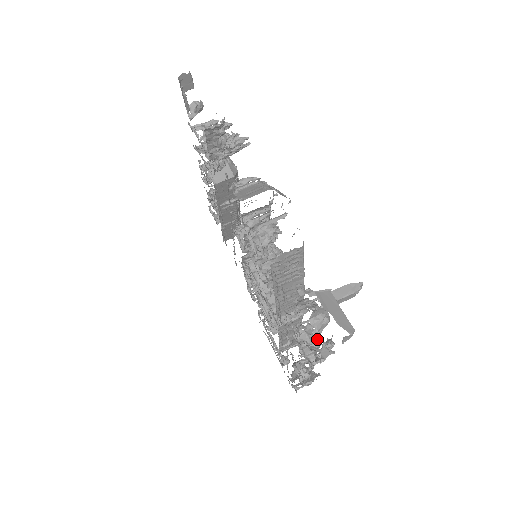
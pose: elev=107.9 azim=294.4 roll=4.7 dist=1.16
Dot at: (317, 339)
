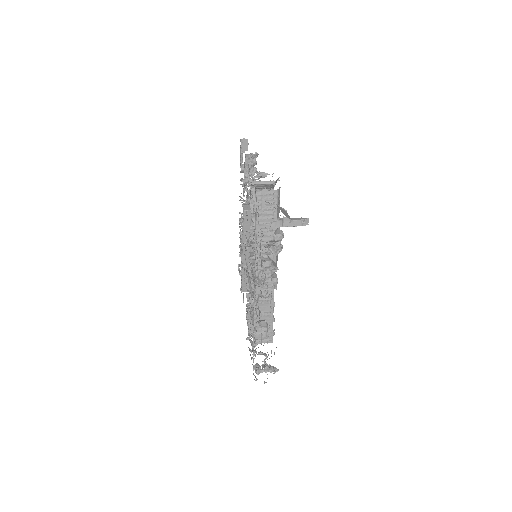
Dot at: (275, 264)
